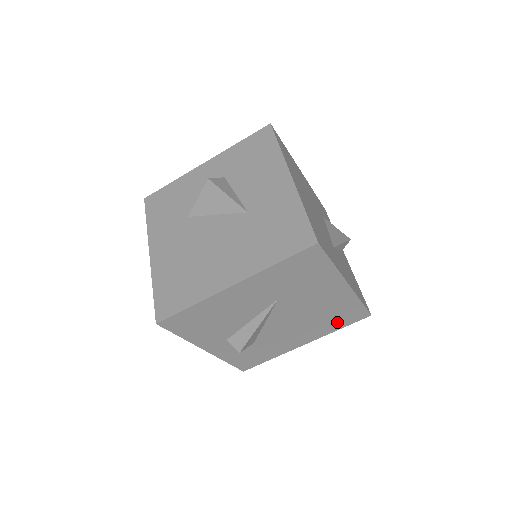
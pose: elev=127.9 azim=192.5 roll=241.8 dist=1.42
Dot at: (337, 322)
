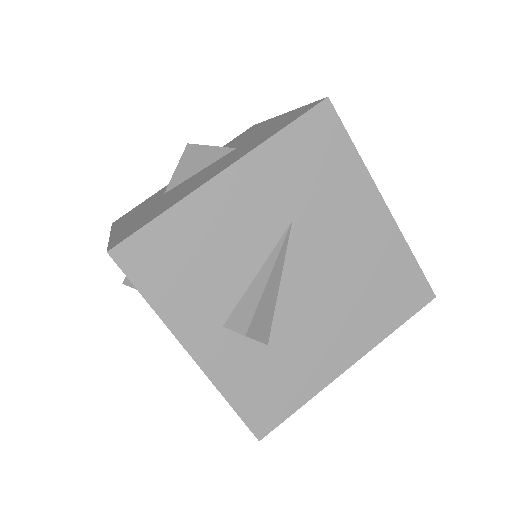
Dot at: (389, 307)
